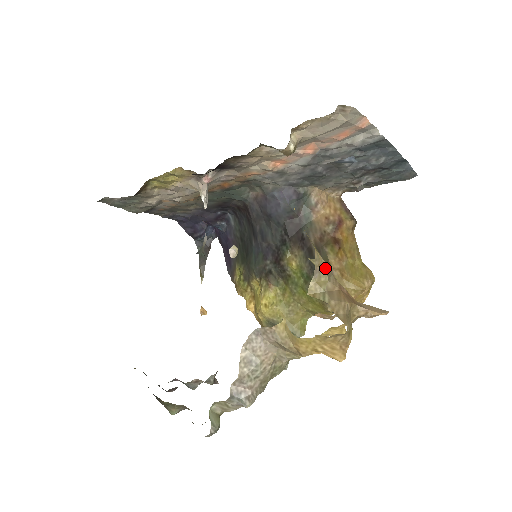
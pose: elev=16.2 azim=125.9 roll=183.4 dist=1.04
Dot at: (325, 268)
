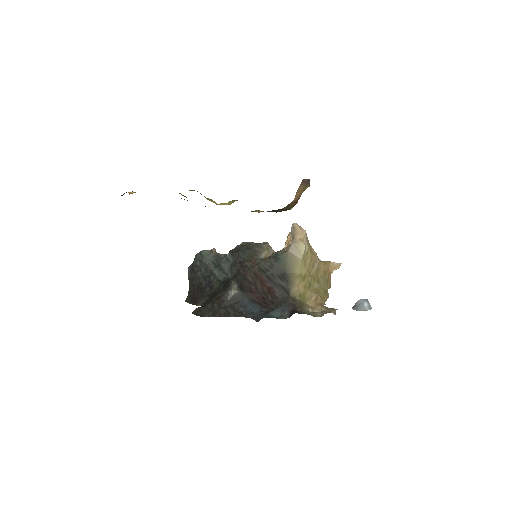
Dot at: occluded
